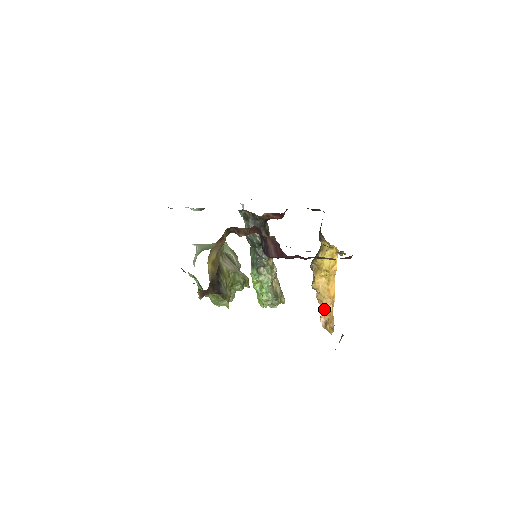
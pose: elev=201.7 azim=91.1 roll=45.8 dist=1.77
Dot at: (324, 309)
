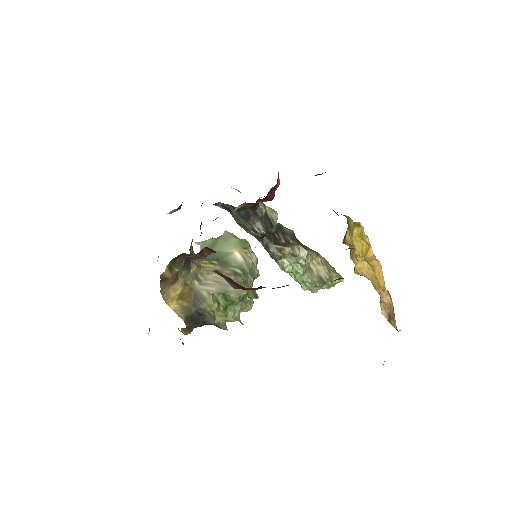
Dot at: (381, 300)
